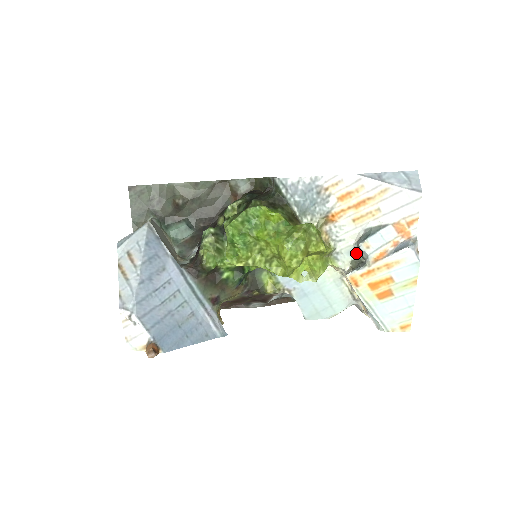
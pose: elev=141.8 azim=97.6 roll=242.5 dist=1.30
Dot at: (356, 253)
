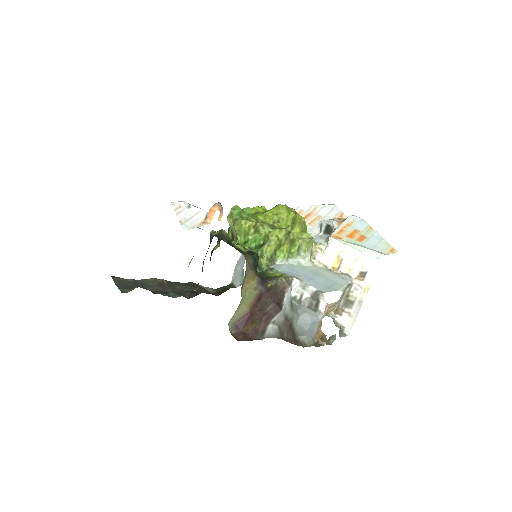
Dot at: (324, 237)
